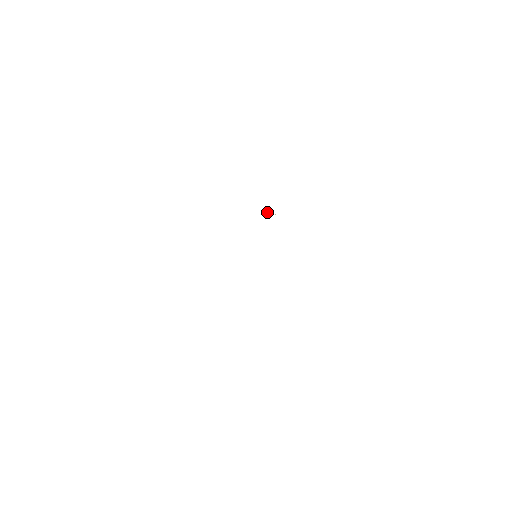
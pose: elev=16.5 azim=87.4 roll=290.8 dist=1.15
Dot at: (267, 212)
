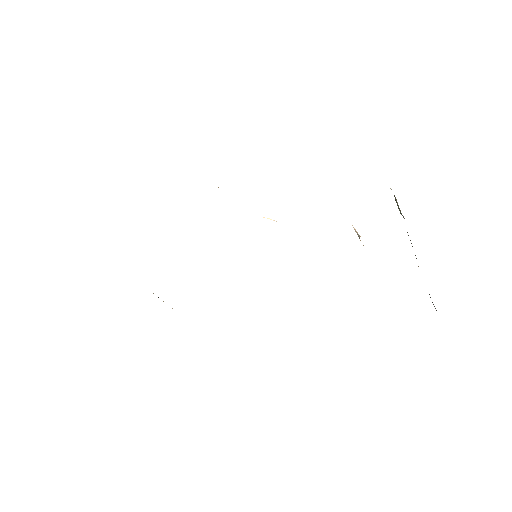
Dot at: (264, 217)
